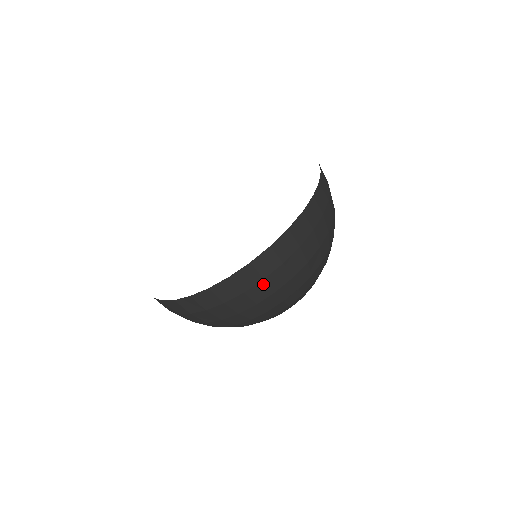
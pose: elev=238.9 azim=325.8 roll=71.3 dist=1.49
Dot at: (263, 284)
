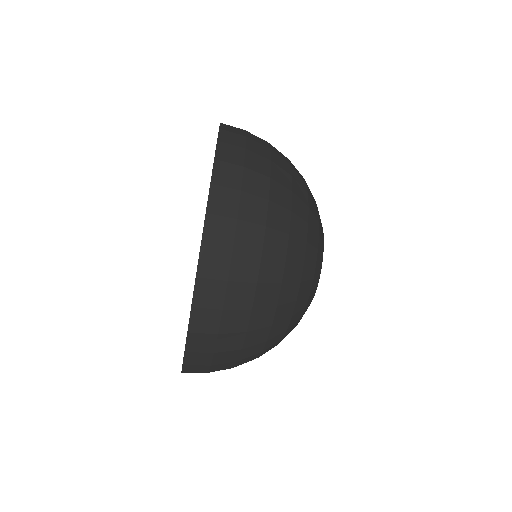
Dot at: occluded
